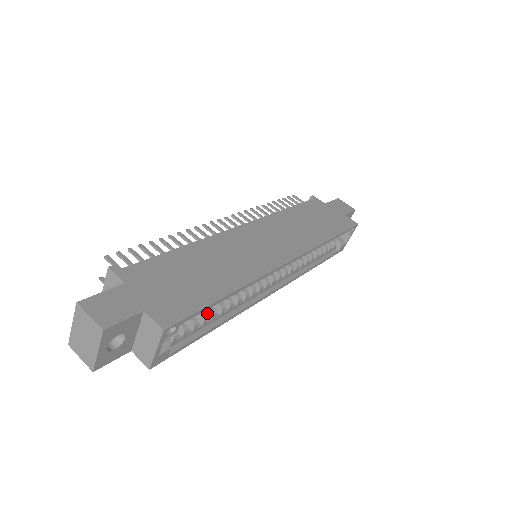
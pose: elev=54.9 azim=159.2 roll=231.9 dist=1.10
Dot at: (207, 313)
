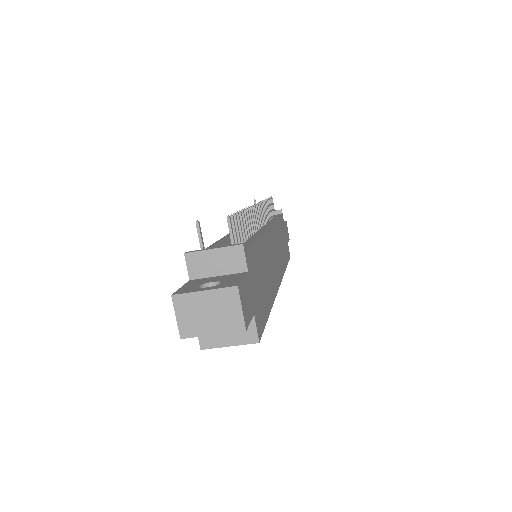
Dot at: occluded
